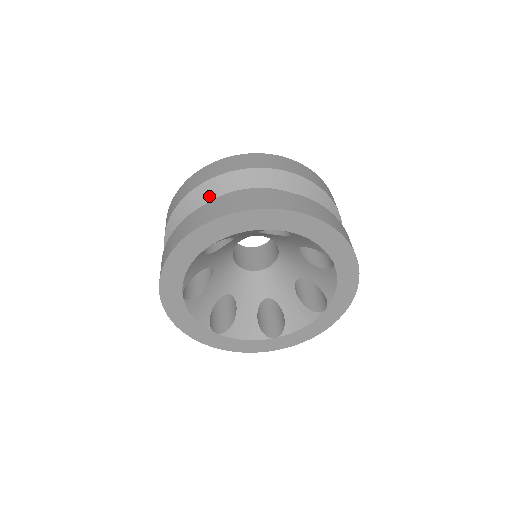
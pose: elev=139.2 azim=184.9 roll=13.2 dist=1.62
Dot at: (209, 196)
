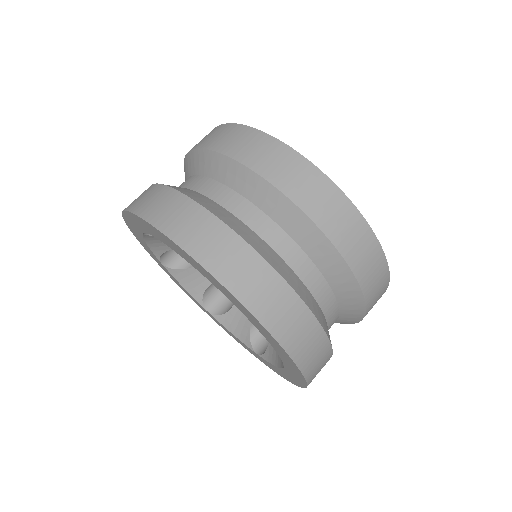
Dot at: (190, 170)
